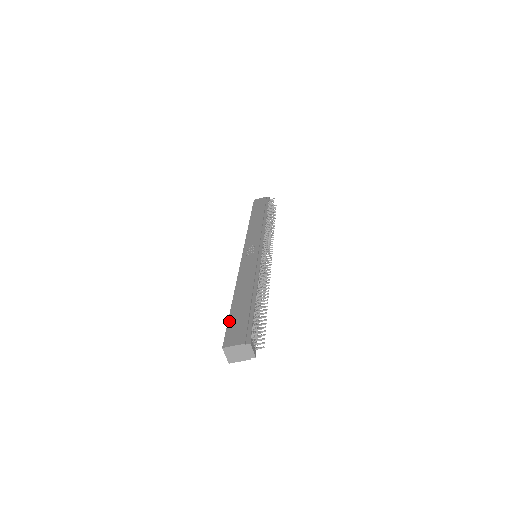
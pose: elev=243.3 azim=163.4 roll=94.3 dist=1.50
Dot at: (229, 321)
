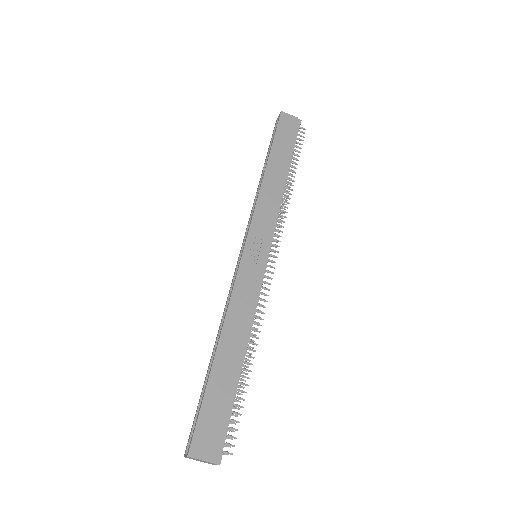
Dot at: (204, 404)
